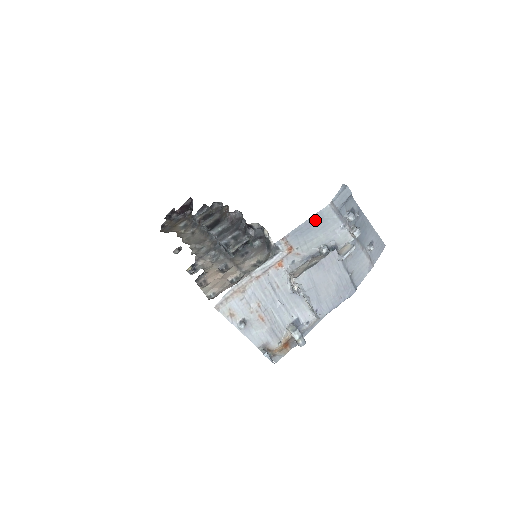
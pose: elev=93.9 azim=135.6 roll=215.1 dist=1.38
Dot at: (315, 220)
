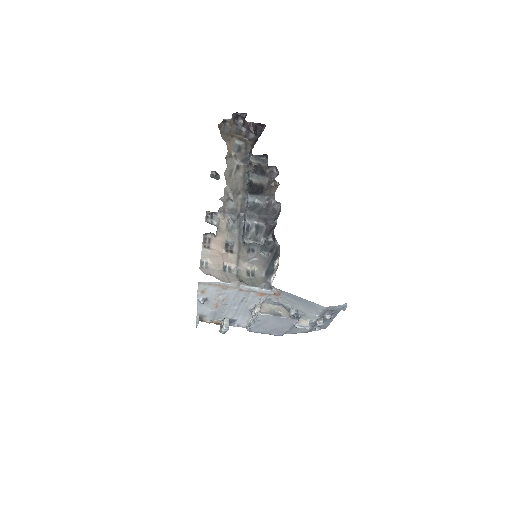
Dot at: (308, 302)
